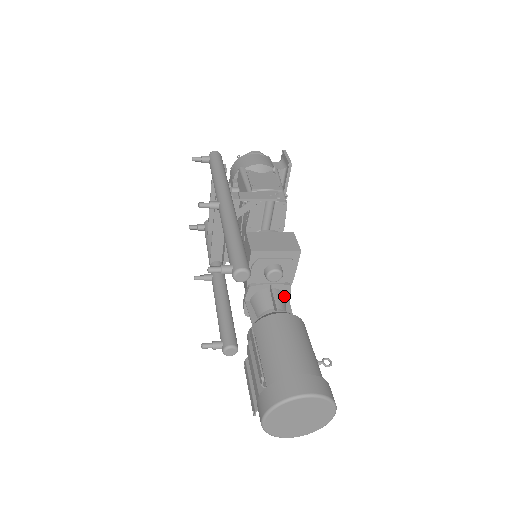
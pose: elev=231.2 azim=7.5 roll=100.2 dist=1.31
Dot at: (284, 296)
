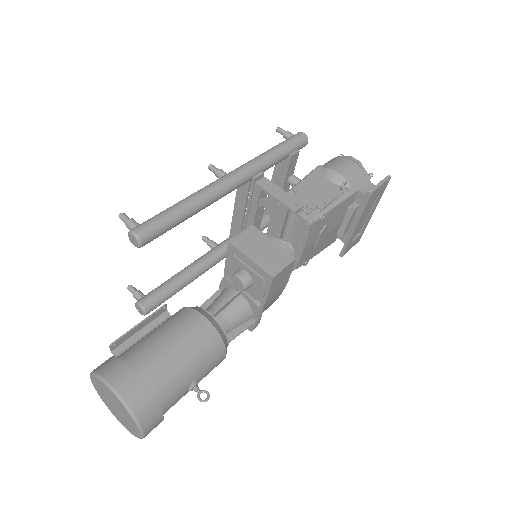
Dot at: (249, 312)
